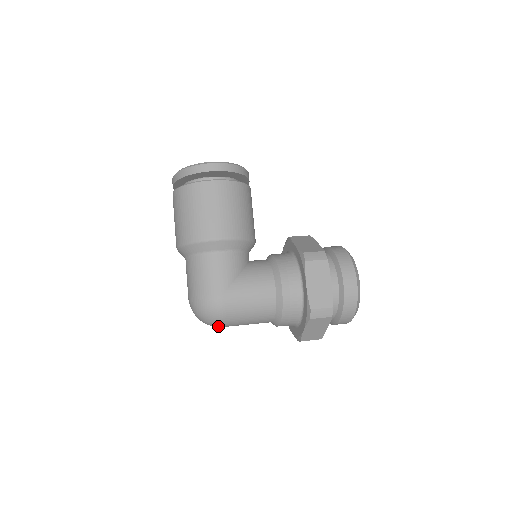
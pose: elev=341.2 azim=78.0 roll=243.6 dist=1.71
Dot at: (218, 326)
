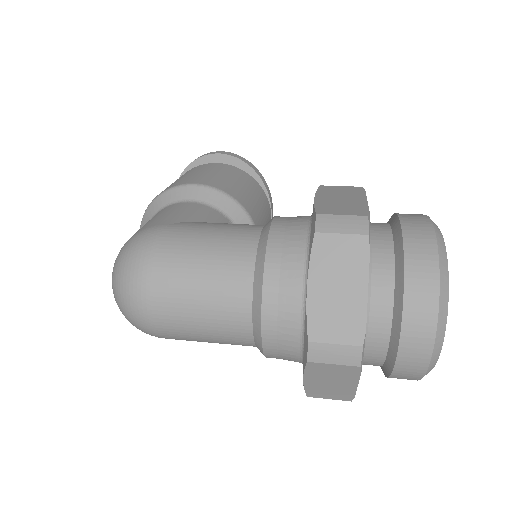
Dot at: (140, 295)
